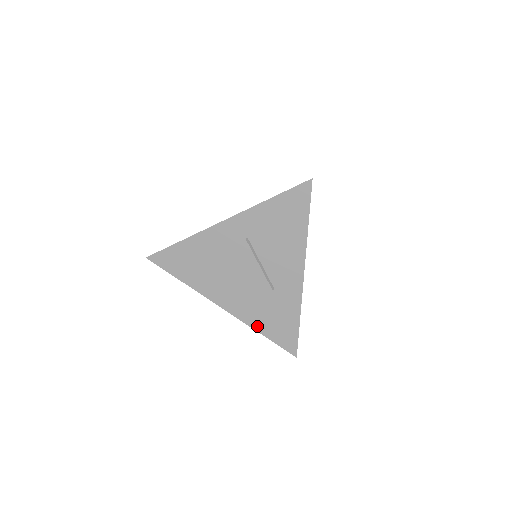
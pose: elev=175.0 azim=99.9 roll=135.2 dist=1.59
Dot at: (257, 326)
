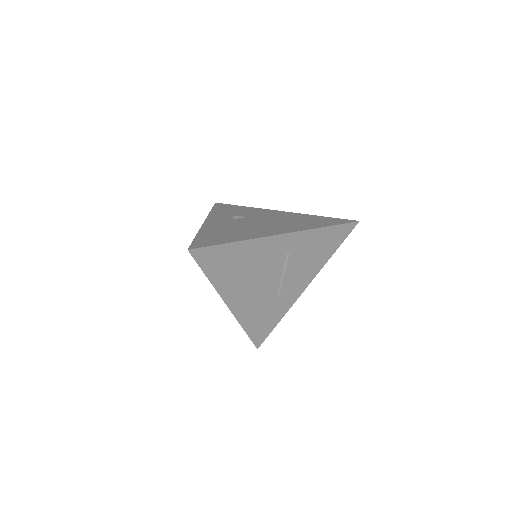
Dot at: (246, 324)
